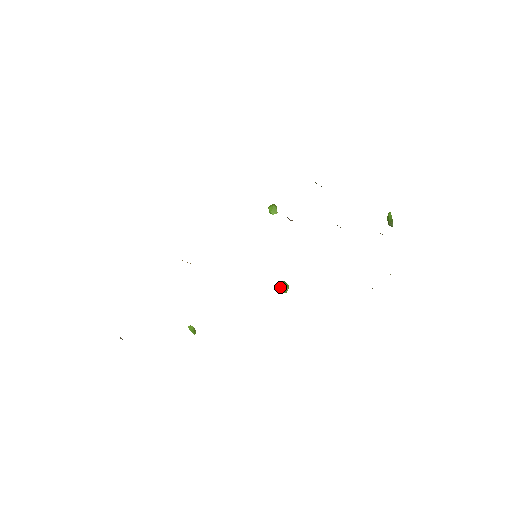
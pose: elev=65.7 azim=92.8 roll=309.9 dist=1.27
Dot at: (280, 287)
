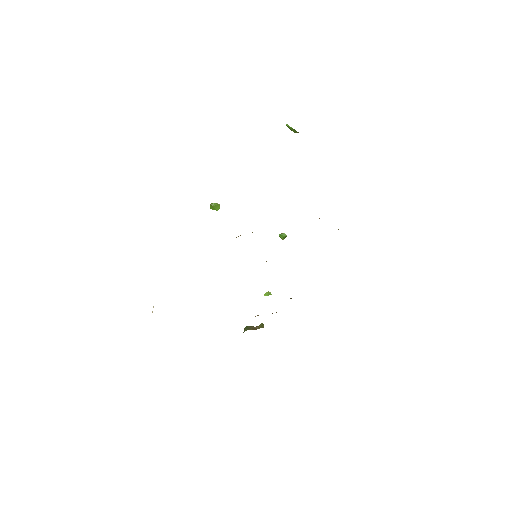
Dot at: occluded
